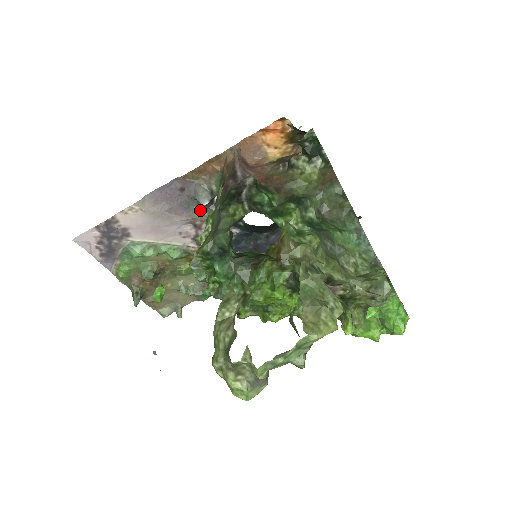
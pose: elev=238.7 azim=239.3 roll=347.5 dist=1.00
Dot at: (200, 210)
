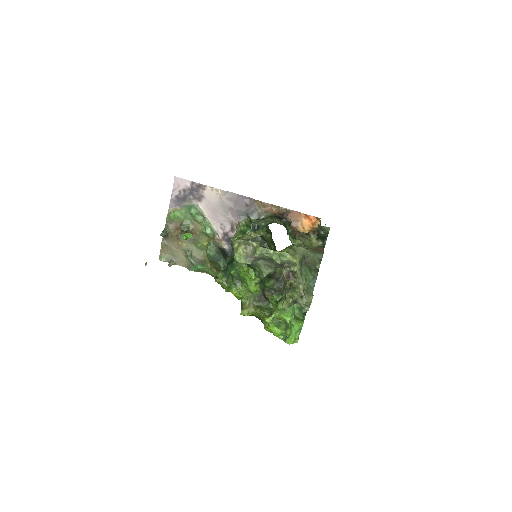
Dot at: occluded
